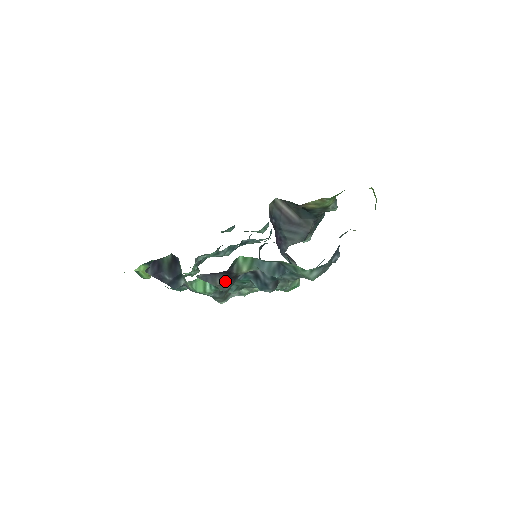
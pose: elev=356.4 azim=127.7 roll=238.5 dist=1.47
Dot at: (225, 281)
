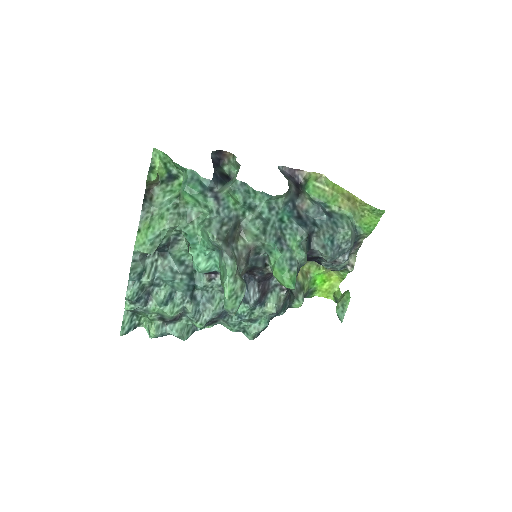
Dot at: (293, 186)
